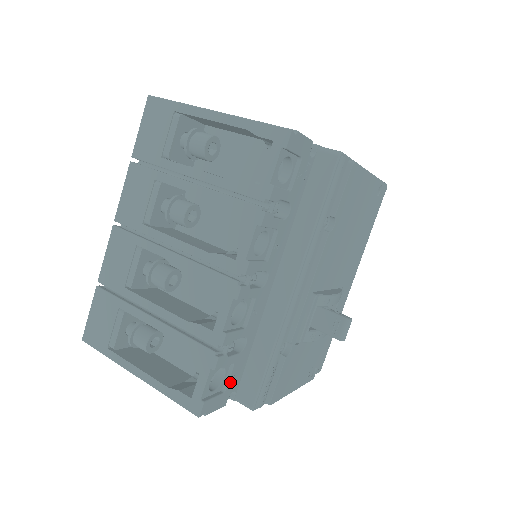
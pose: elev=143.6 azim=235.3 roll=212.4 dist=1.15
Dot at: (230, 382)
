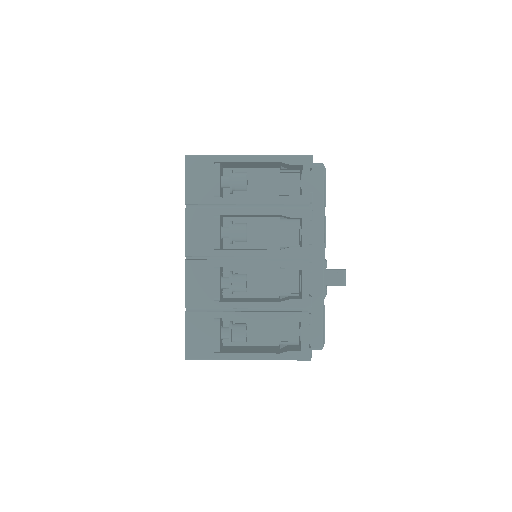
Dot at: occluded
